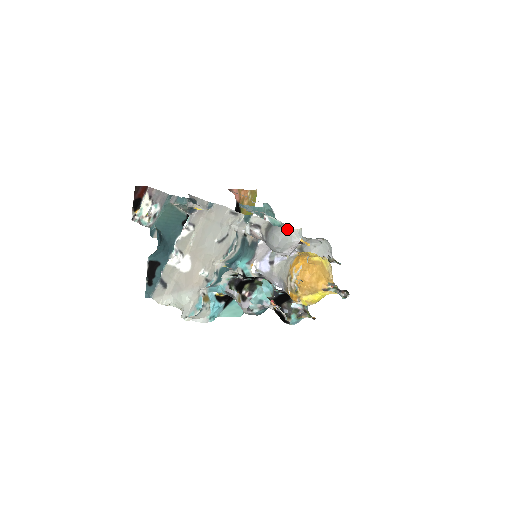
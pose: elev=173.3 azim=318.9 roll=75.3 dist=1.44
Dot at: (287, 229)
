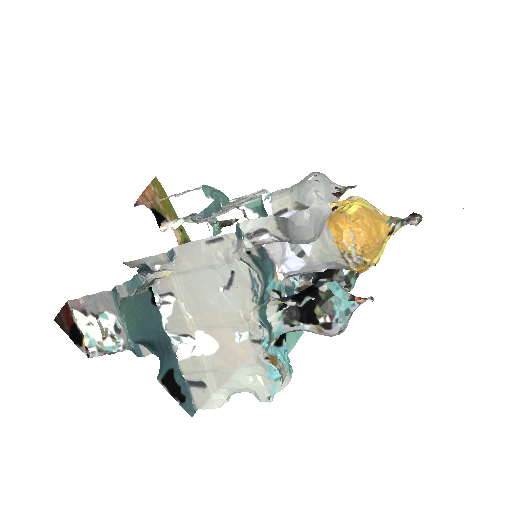
Dot at: (310, 207)
